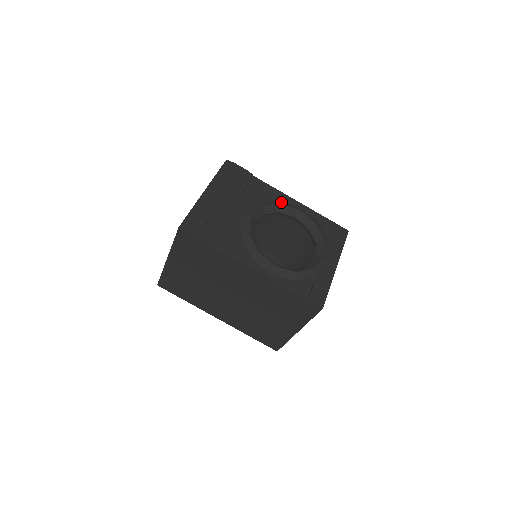
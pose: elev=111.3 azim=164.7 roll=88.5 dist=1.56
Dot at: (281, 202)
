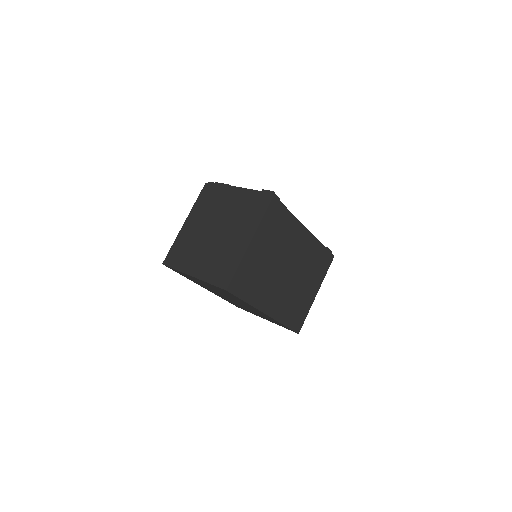
Dot at: occluded
